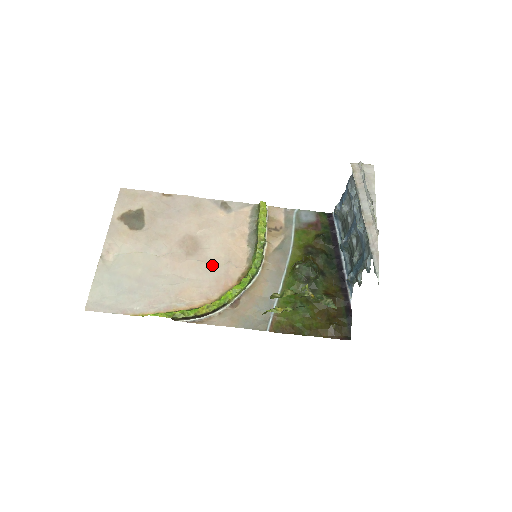
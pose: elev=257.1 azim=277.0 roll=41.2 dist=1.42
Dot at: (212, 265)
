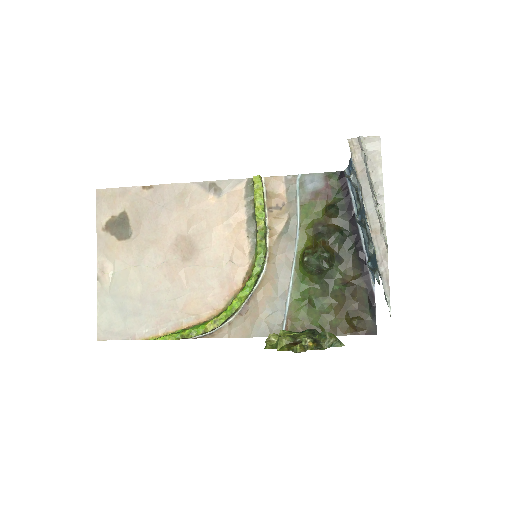
Dot at: (212, 269)
